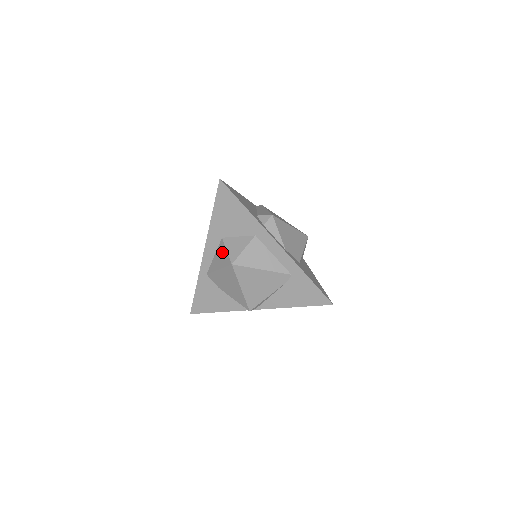
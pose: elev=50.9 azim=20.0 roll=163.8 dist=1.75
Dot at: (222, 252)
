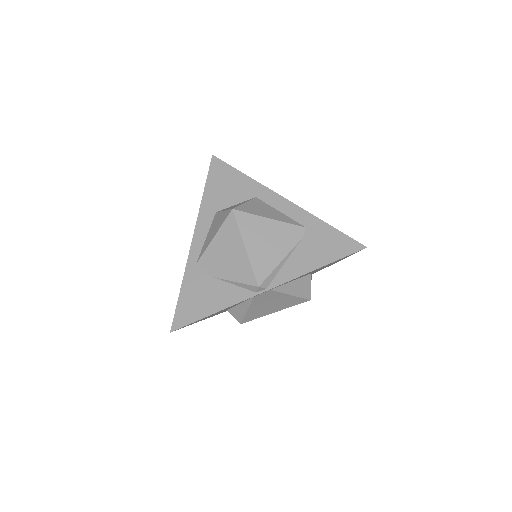
Dot at: (217, 219)
